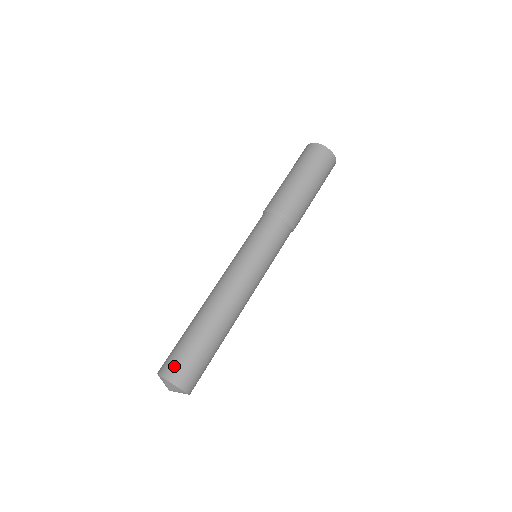
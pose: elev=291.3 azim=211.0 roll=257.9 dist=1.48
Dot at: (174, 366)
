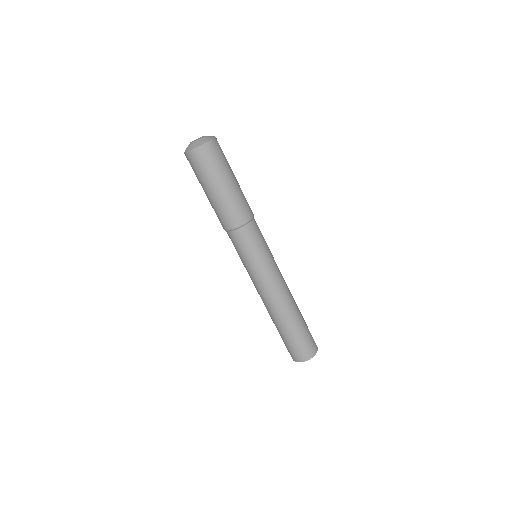
Dot at: (295, 354)
